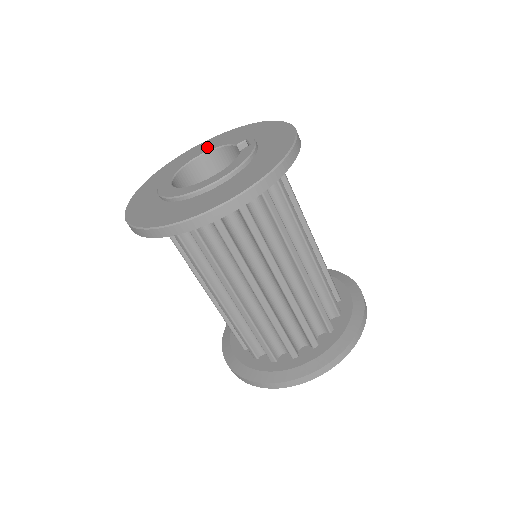
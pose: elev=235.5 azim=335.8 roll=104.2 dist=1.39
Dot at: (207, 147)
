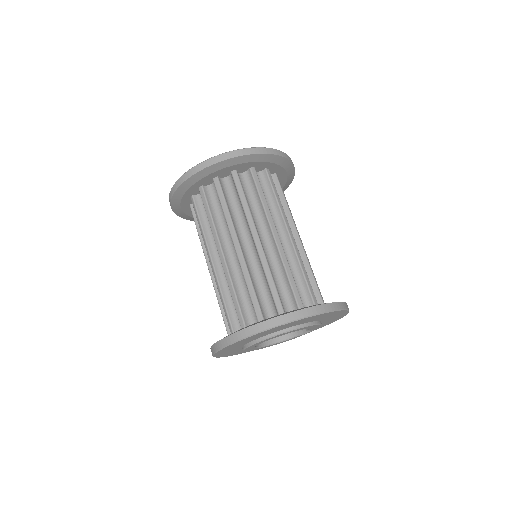
Dot at: occluded
